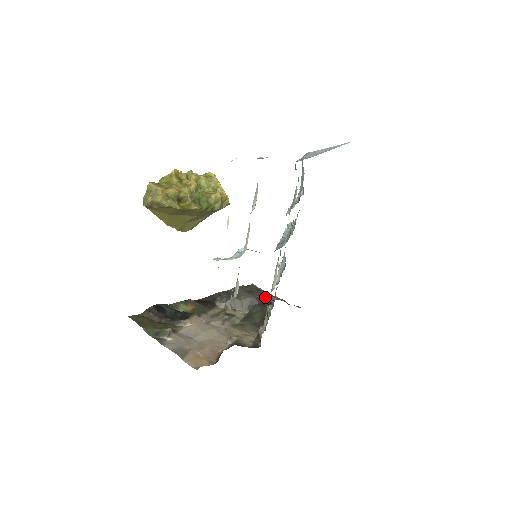
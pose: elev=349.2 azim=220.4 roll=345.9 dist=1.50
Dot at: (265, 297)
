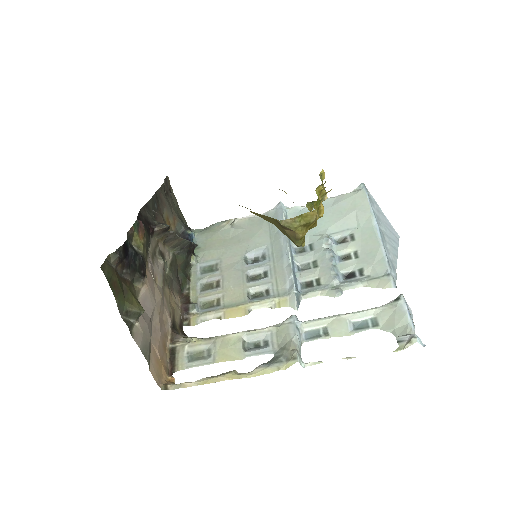
Dot at: (179, 217)
